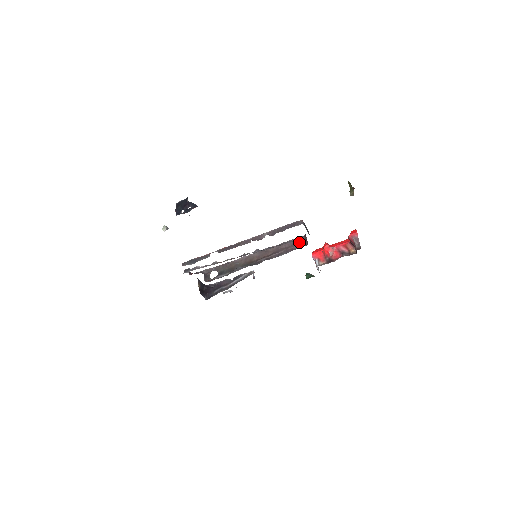
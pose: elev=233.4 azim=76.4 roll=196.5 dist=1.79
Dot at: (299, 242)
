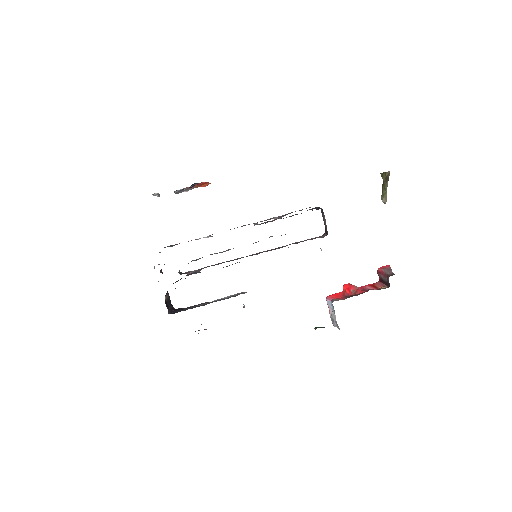
Dot at: (316, 237)
